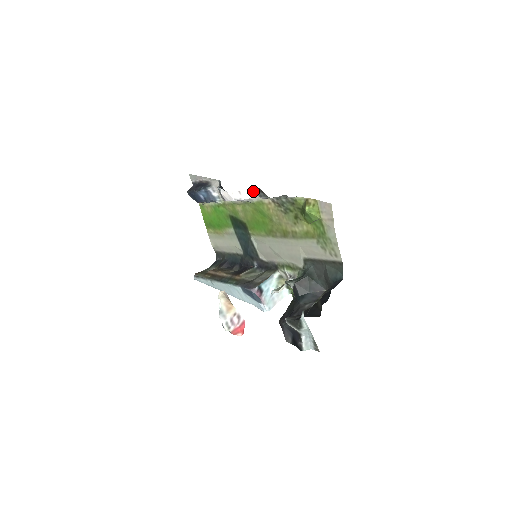
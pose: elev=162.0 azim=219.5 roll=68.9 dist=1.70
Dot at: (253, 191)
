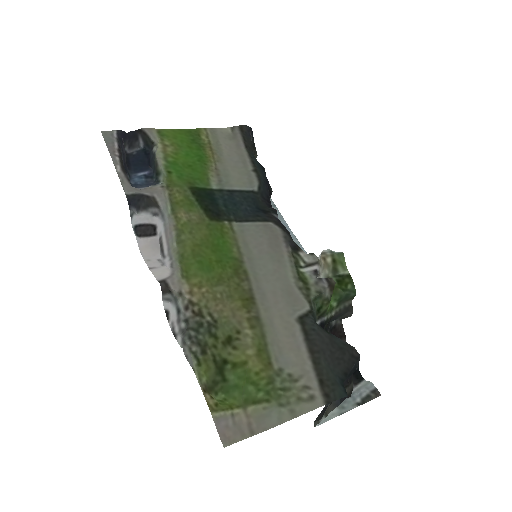
Dot at: (160, 277)
